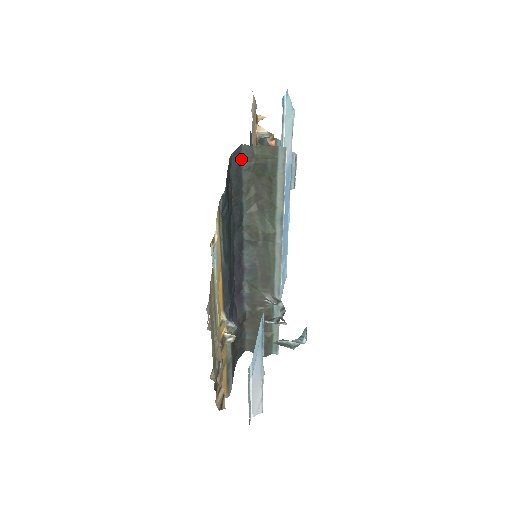
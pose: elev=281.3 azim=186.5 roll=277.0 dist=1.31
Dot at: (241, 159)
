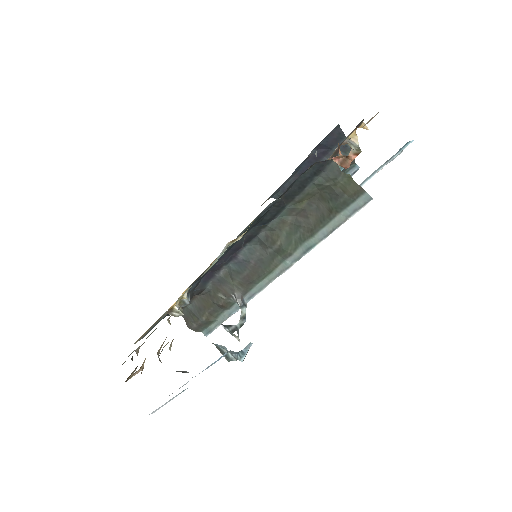
Dot at: (320, 172)
